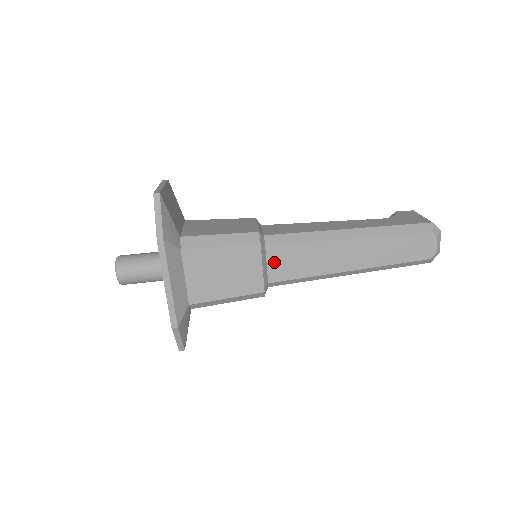
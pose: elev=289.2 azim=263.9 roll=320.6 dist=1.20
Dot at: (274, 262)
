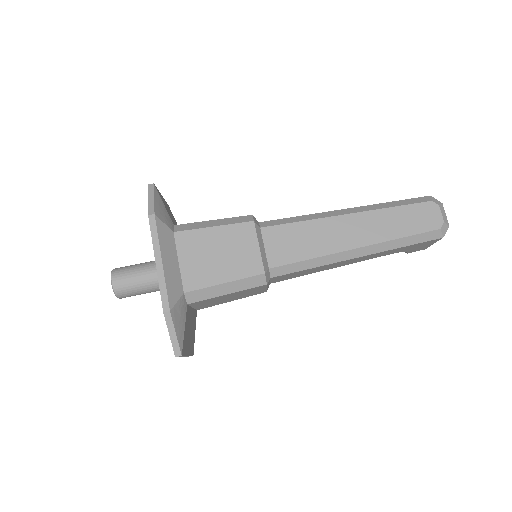
Dot at: (272, 245)
